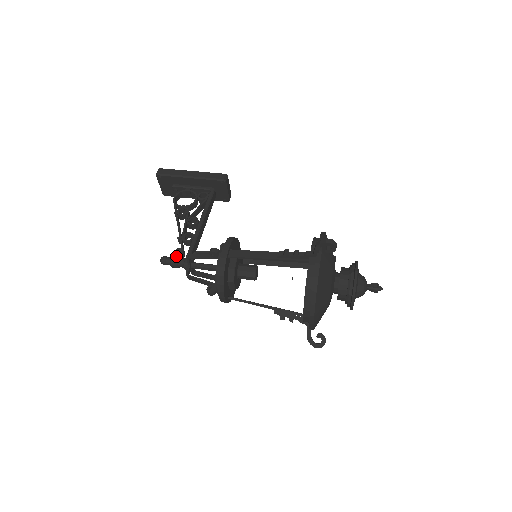
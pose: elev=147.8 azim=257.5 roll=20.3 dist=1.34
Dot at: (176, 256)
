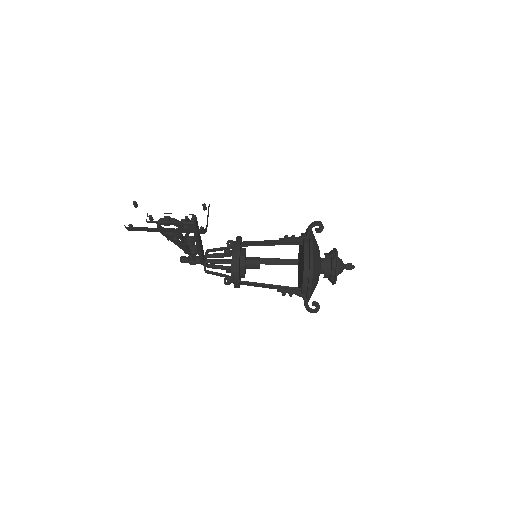
Dot at: (192, 263)
